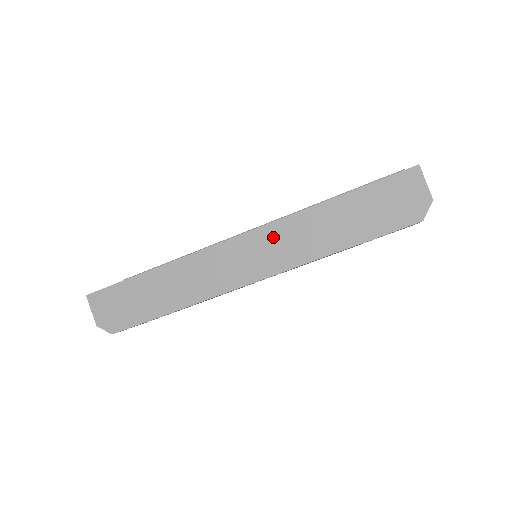
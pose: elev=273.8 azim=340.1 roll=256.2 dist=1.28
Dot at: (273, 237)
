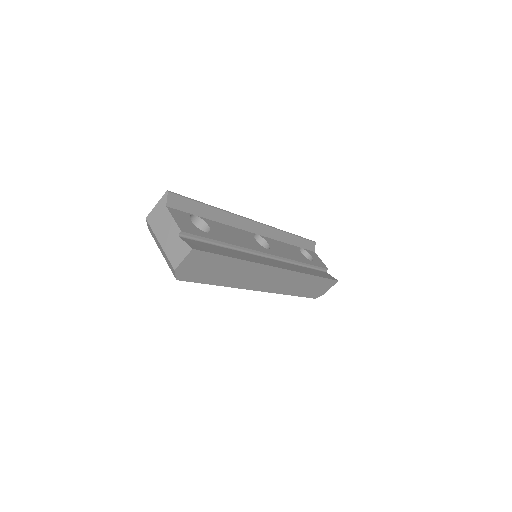
Dot at: (288, 277)
